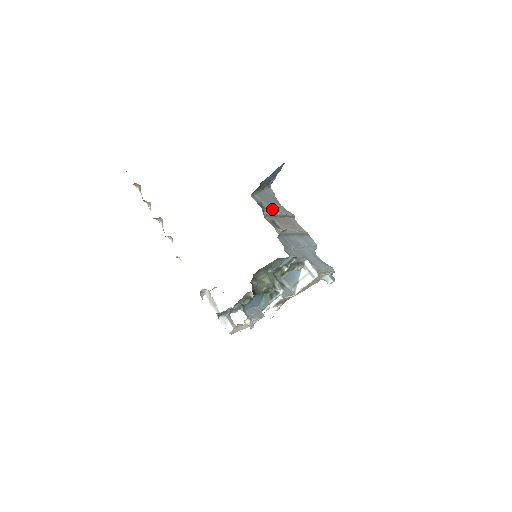
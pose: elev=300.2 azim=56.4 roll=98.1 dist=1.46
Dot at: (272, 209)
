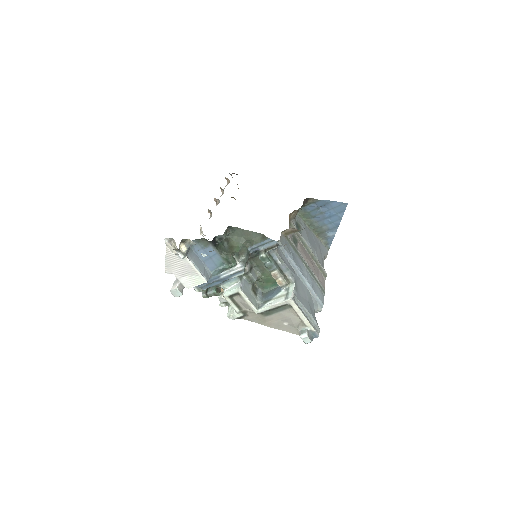
Dot at: (307, 240)
